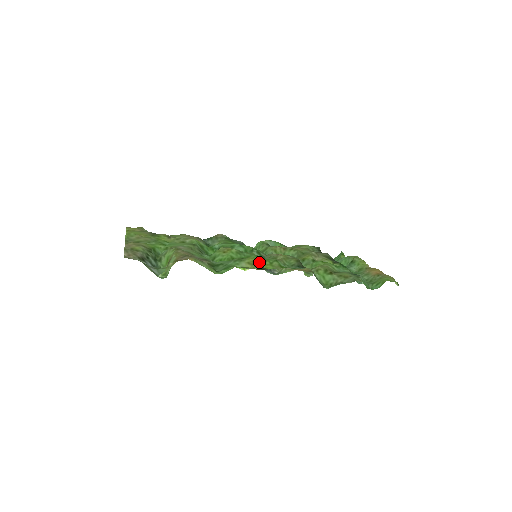
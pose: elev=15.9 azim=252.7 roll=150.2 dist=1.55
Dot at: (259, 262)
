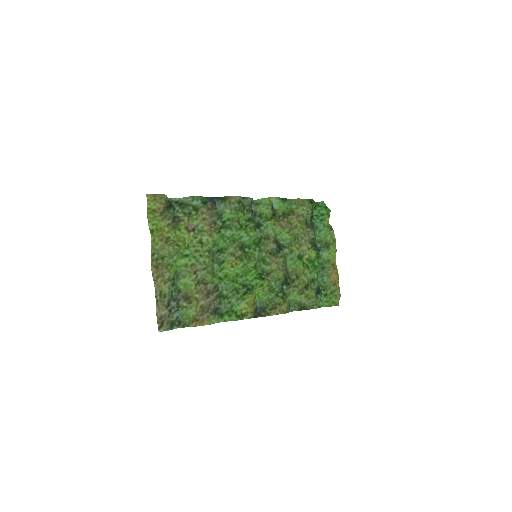
Dot at: (254, 303)
